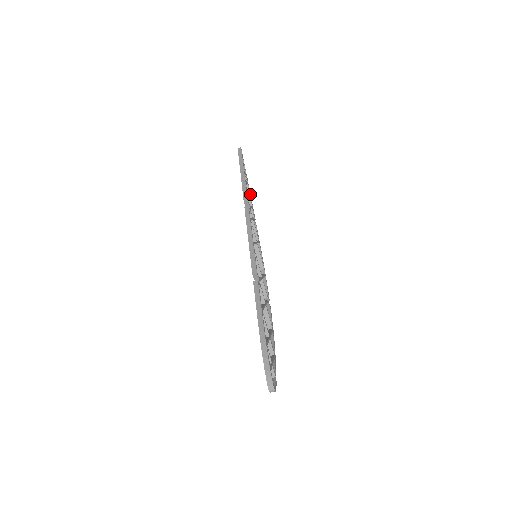
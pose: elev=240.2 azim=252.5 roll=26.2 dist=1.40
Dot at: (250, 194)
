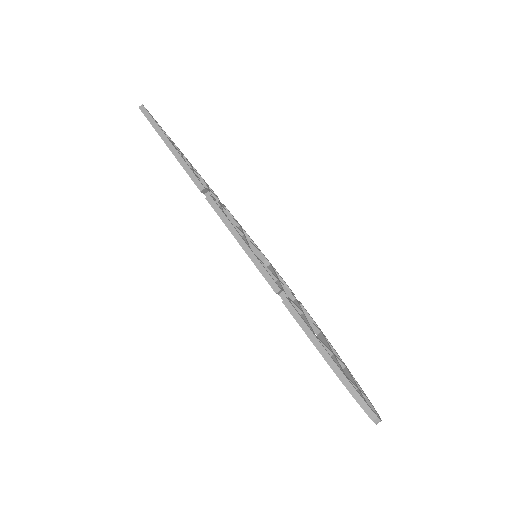
Dot at: (193, 167)
